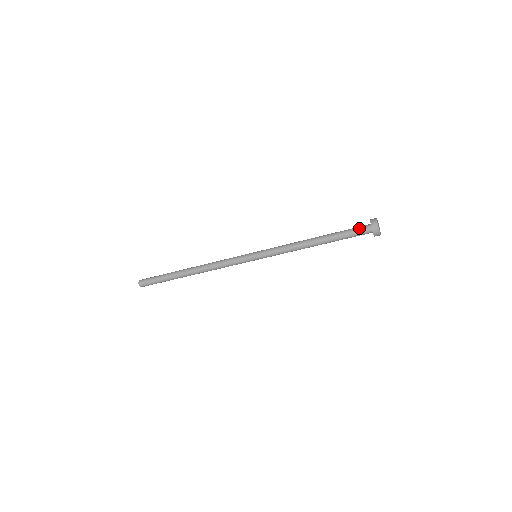
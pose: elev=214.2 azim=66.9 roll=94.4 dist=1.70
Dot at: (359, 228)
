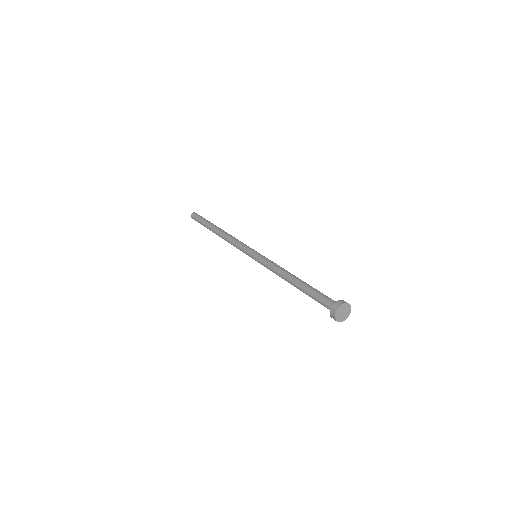
Dot at: (324, 303)
